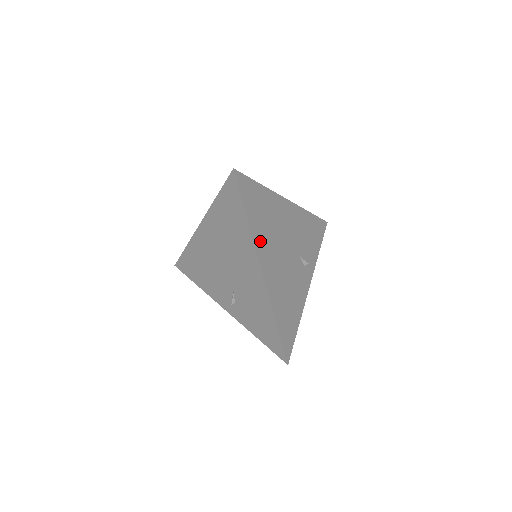
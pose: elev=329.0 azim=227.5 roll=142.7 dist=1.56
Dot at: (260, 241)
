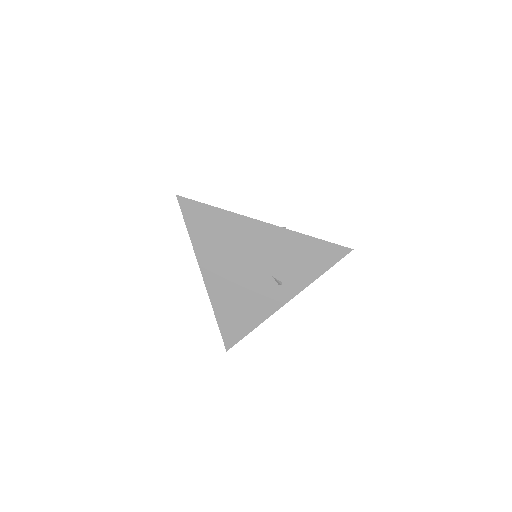
Dot at: occluded
